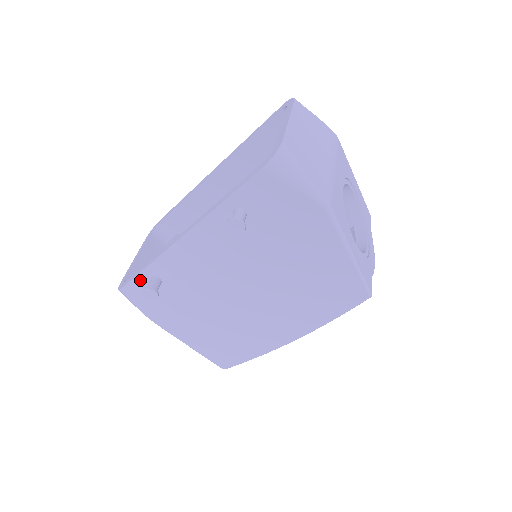
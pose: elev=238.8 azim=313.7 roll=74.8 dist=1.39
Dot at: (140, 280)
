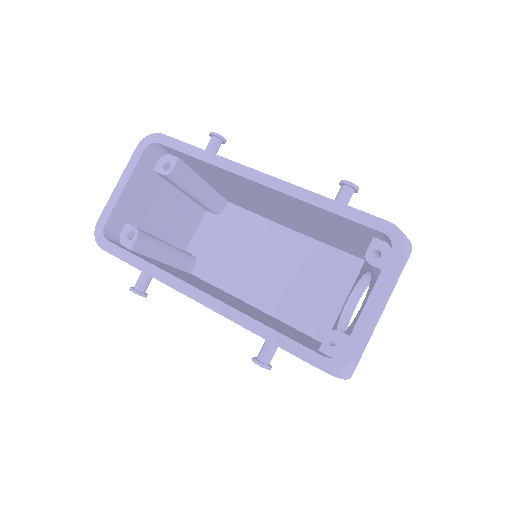
Dot at: occluded
